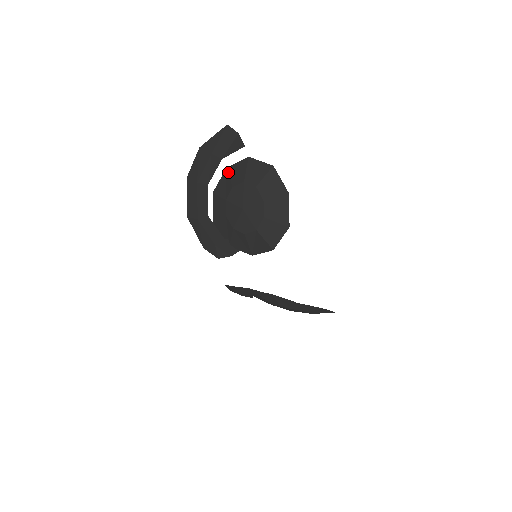
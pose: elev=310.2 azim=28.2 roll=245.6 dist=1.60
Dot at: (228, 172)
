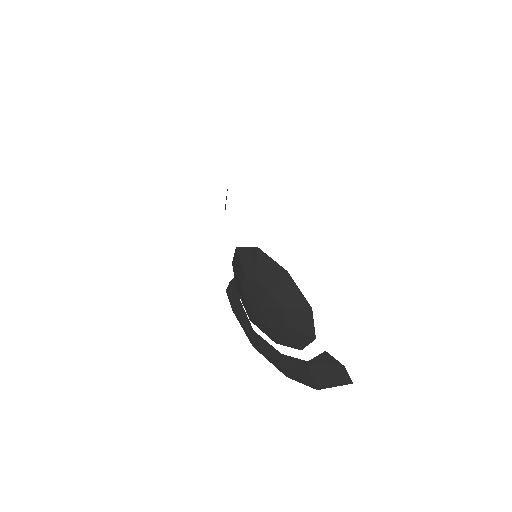
Dot at: occluded
